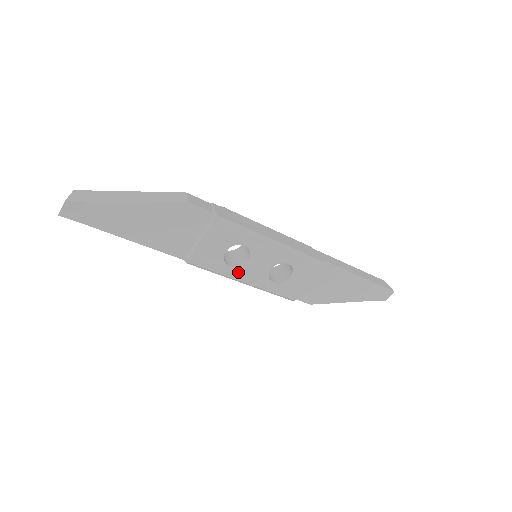
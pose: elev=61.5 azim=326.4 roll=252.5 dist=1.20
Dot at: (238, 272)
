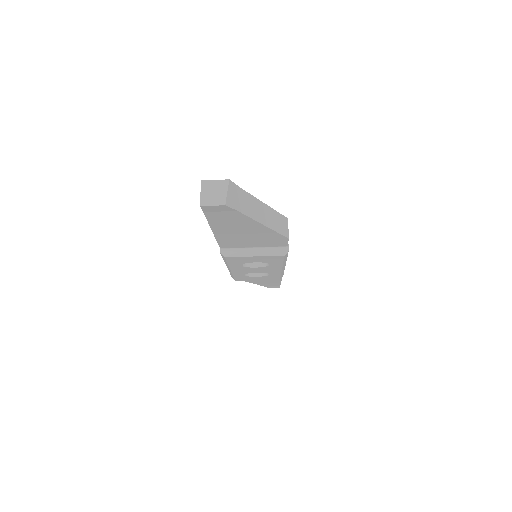
Dot at: (239, 268)
